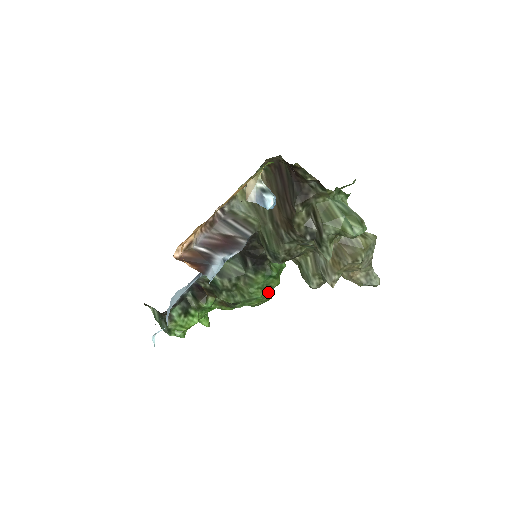
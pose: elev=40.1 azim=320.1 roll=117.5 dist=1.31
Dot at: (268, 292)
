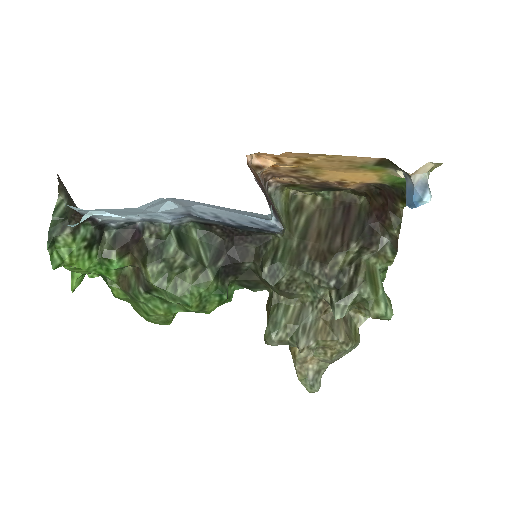
Dot at: (197, 309)
